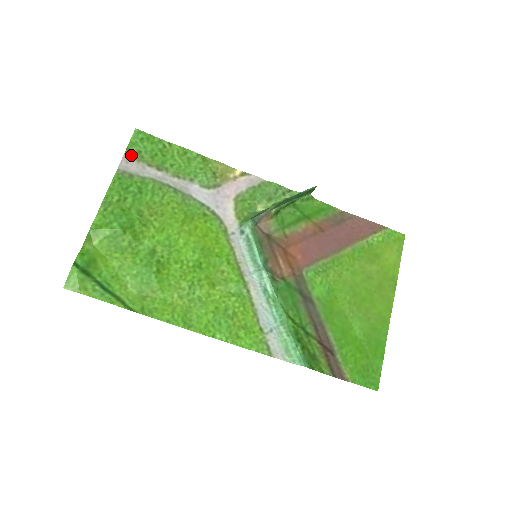
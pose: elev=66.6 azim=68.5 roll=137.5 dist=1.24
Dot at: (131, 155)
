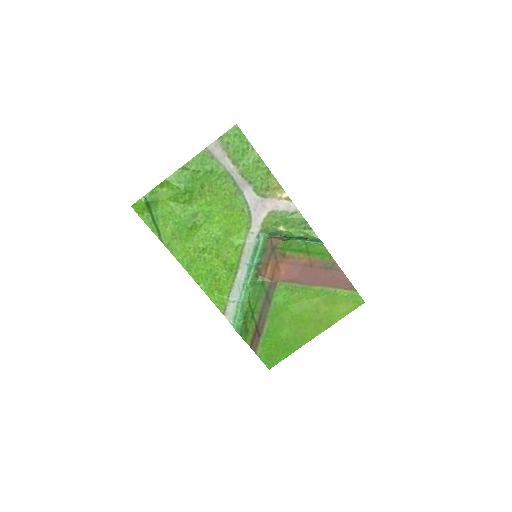
Dot at: (221, 142)
